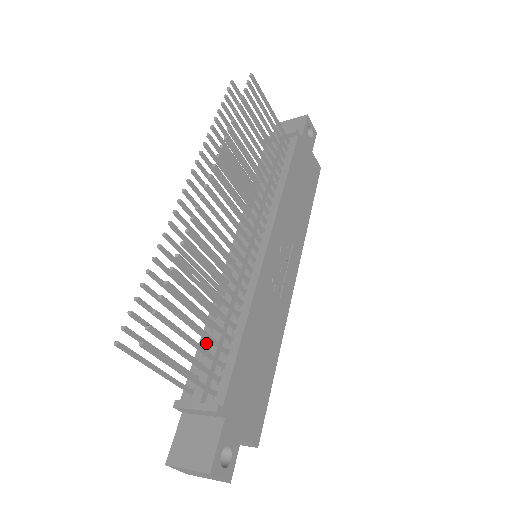
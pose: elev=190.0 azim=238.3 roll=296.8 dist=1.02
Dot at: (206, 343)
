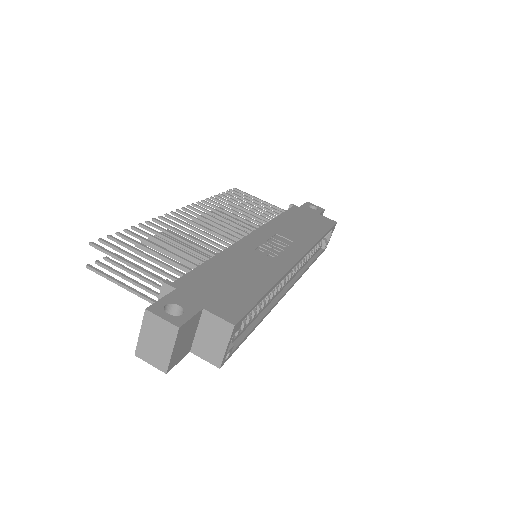
Dot at: occluded
